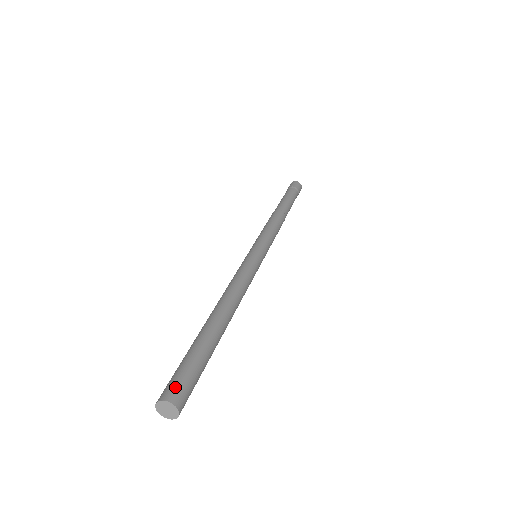
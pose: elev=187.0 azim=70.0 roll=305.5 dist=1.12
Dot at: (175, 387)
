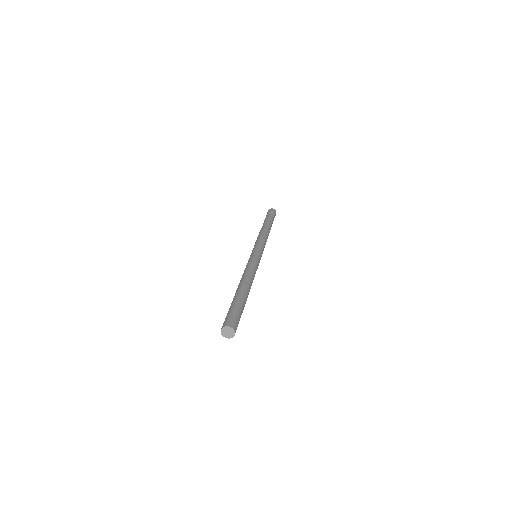
Dot at: (224, 322)
